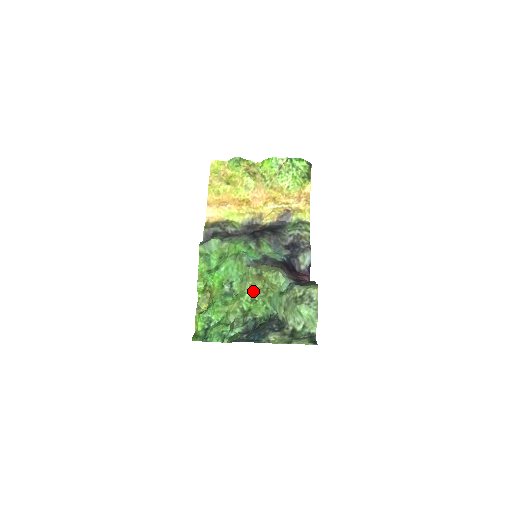
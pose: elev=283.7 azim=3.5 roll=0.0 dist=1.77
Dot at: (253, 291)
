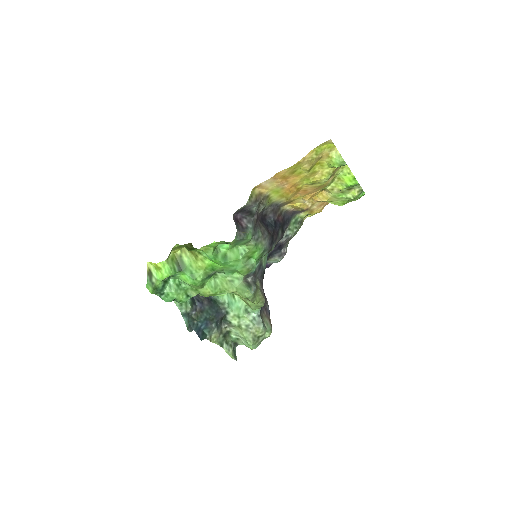
Dot at: (231, 292)
